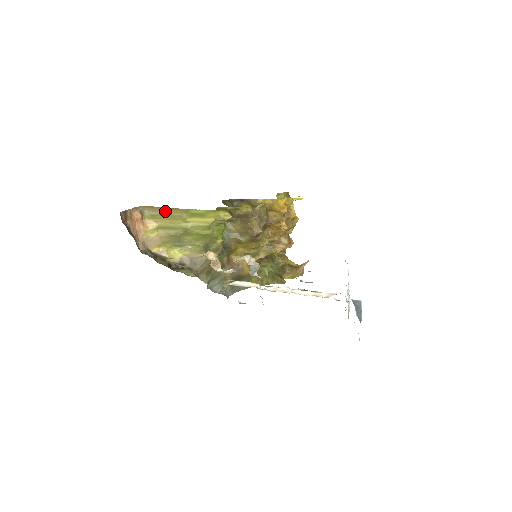
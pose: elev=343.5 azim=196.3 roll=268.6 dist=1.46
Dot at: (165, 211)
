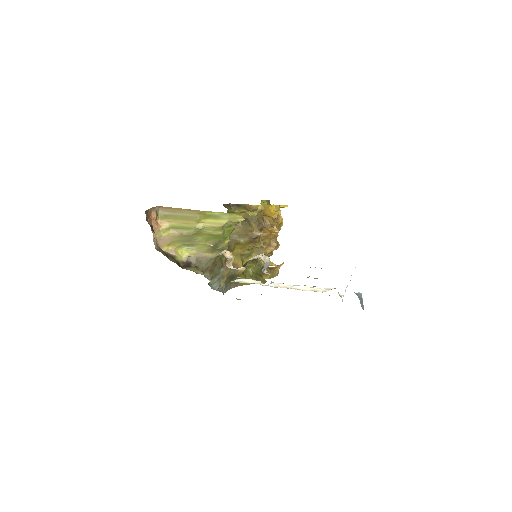
Dot at: (180, 212)
